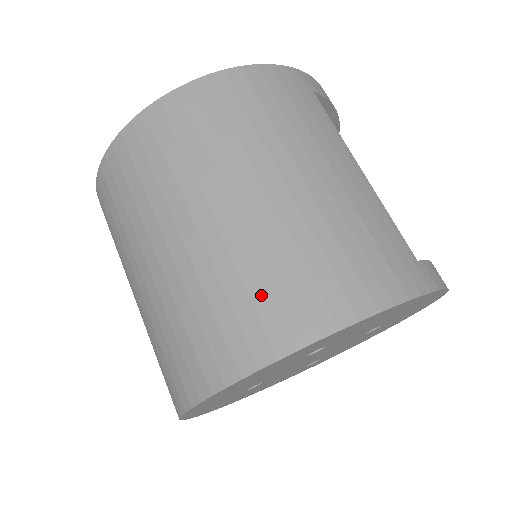
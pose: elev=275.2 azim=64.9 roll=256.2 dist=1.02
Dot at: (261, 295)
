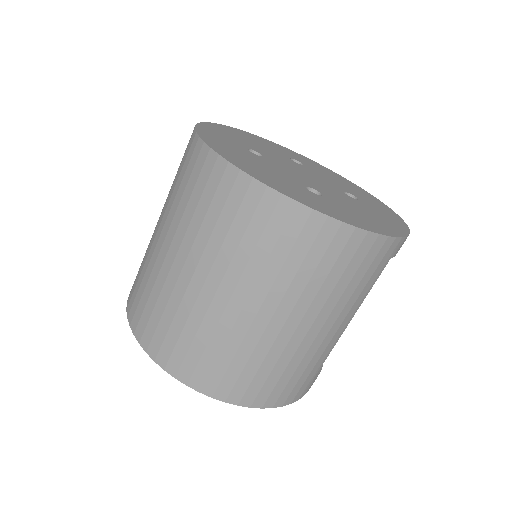
Dot at: (222, 364)
